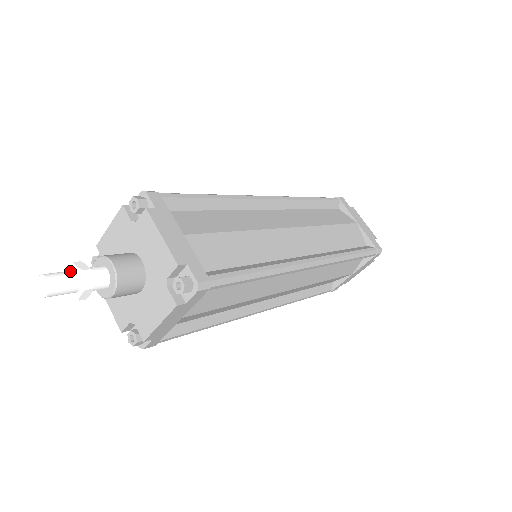
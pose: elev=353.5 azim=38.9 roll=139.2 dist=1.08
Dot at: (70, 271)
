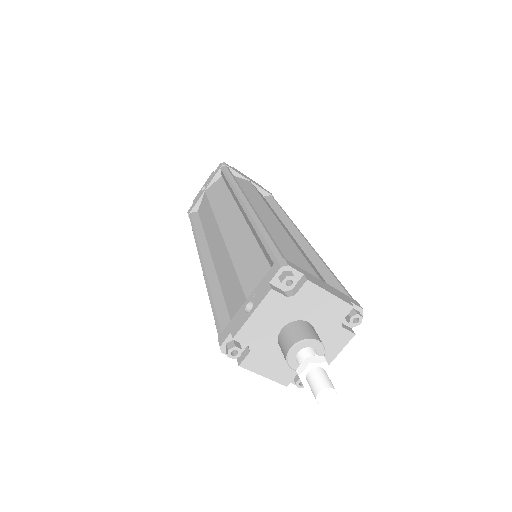
Dot at: (317, 370)
